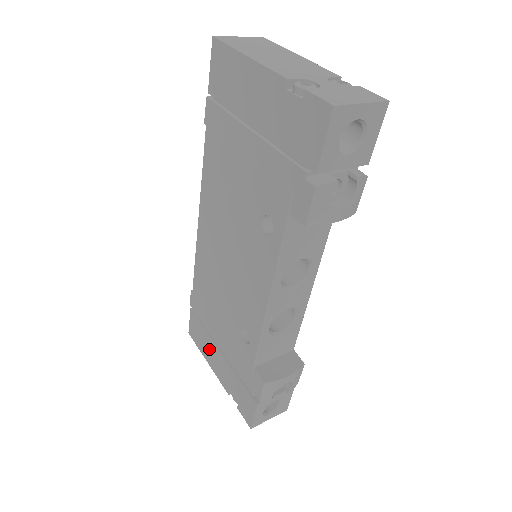
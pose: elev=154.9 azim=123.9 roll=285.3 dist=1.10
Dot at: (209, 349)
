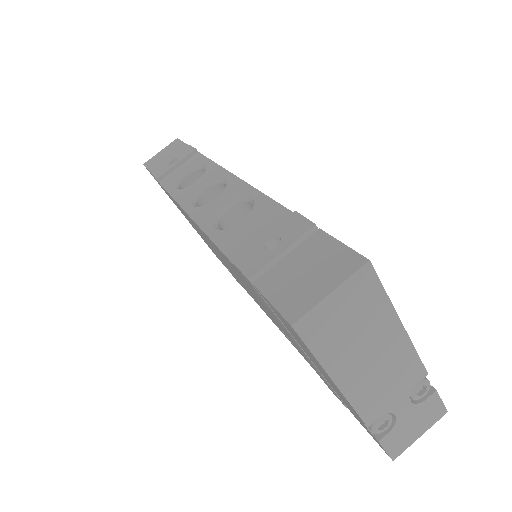
Dot at: (176, 205)
